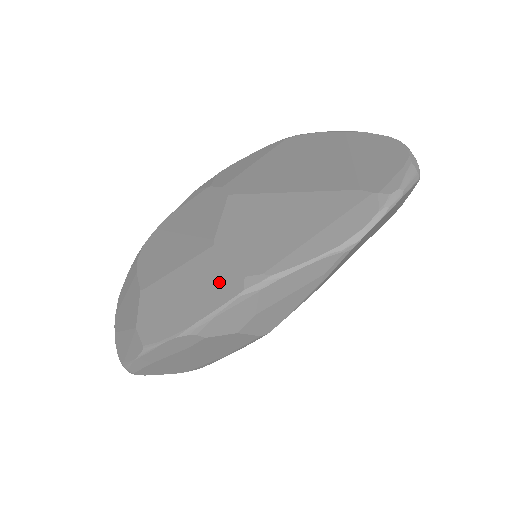
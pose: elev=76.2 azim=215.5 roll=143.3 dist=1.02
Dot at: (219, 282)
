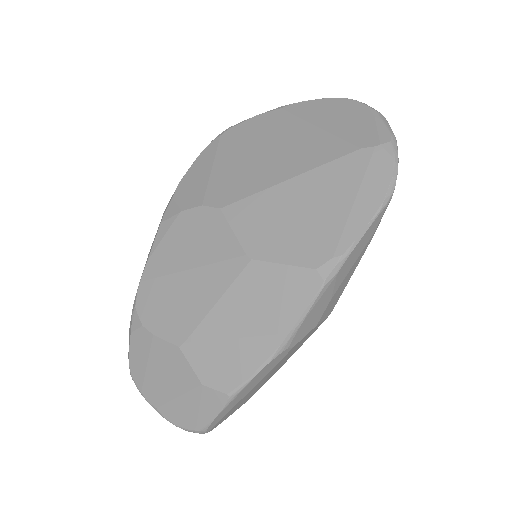
Dot at: (287, 288)
